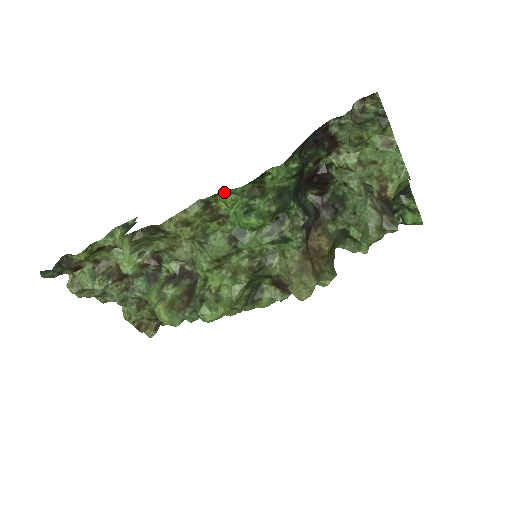
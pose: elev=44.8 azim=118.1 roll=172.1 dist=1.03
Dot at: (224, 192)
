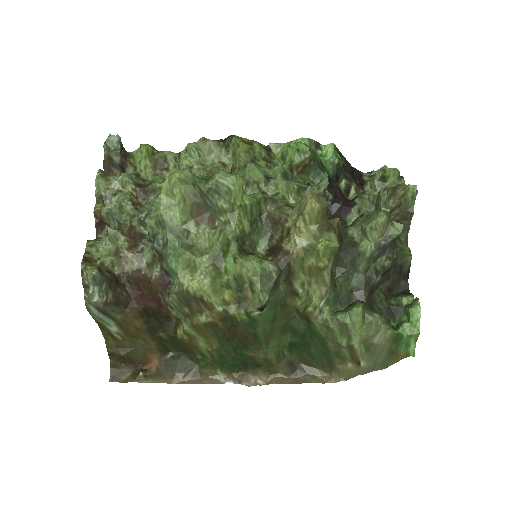
Dot at: (287, 145)
